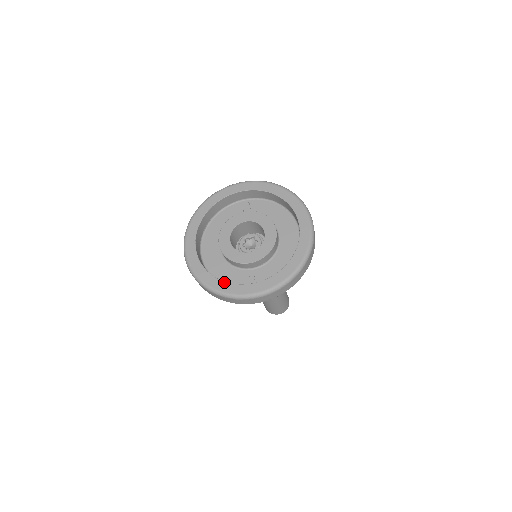
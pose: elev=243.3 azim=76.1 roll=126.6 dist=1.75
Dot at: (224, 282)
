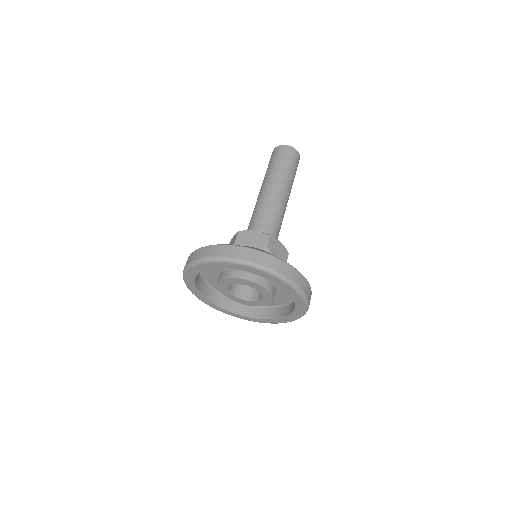
Dot at: (250, 318)
